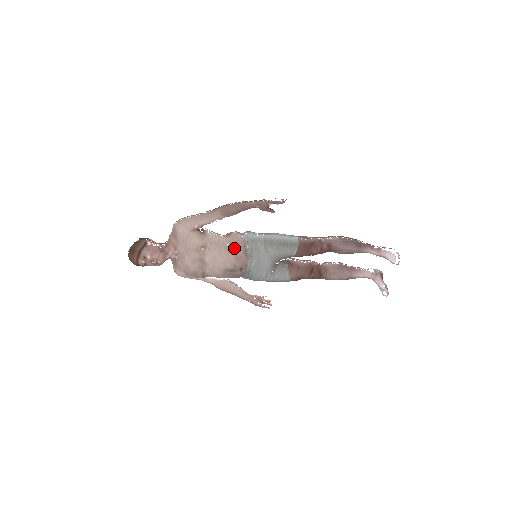
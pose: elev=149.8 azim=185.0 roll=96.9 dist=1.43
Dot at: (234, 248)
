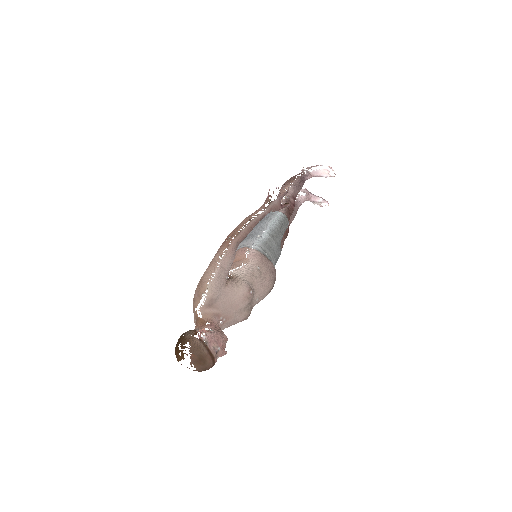
Dot at: (264, 266)
